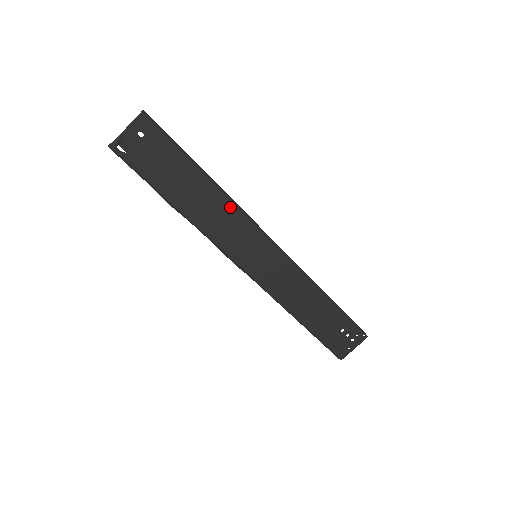
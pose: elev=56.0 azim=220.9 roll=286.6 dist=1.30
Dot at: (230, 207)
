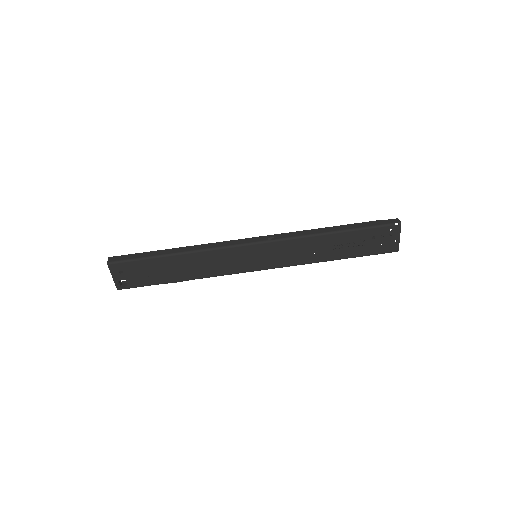
Dot at: (205, 254)
